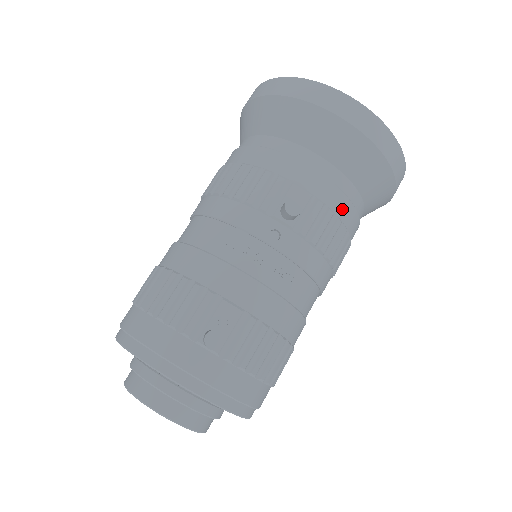
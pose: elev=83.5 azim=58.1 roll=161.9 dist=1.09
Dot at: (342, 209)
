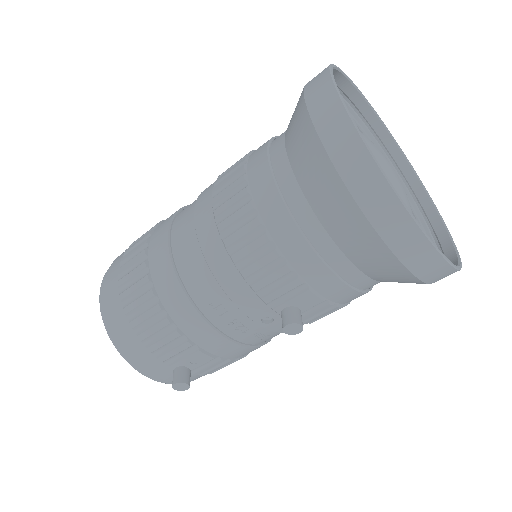
Dot at: (353, 299)
